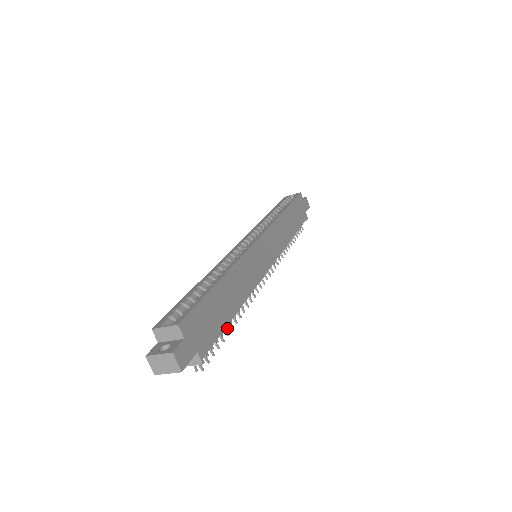
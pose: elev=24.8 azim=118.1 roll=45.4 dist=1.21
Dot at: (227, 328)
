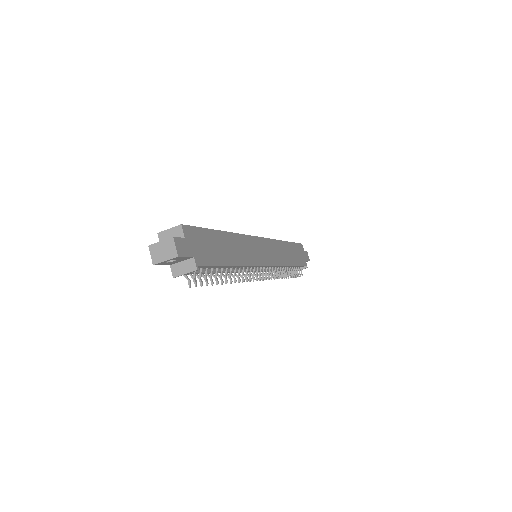
Dot at: occluded
